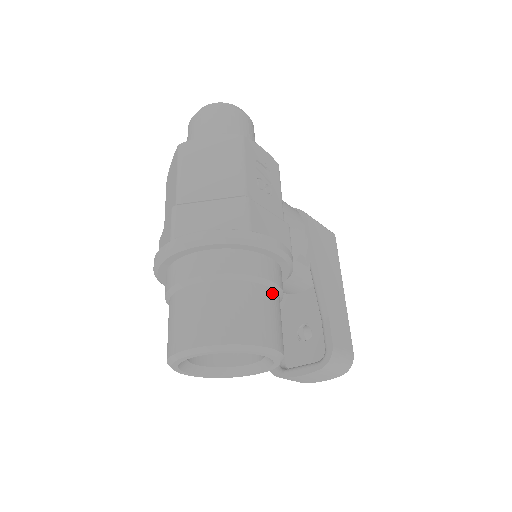
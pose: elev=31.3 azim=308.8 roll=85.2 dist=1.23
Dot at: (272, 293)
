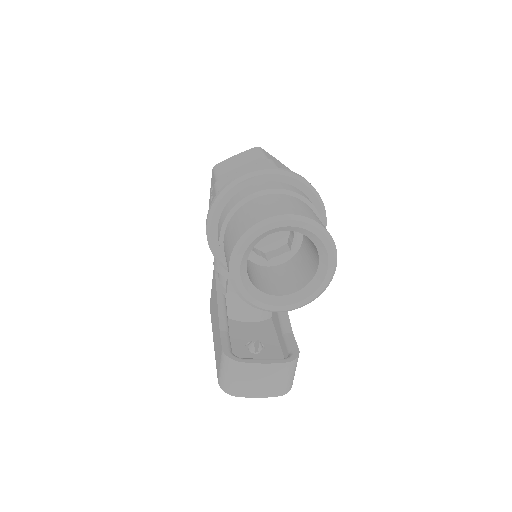
Dot at: occluded
